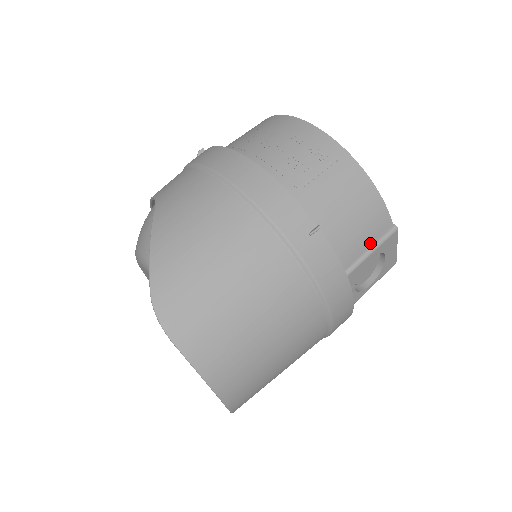
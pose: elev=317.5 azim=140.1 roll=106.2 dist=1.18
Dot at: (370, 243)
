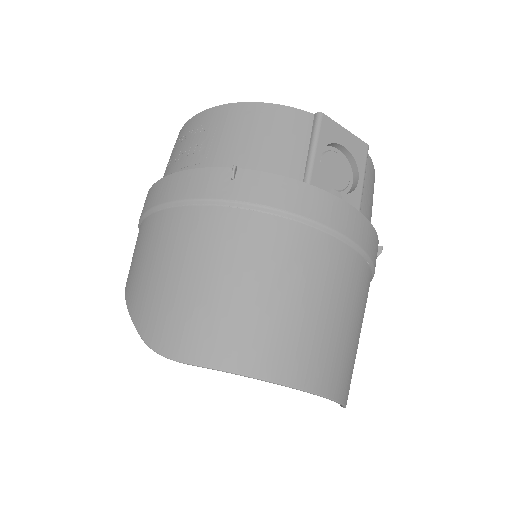
Dot at: (307, 144)
